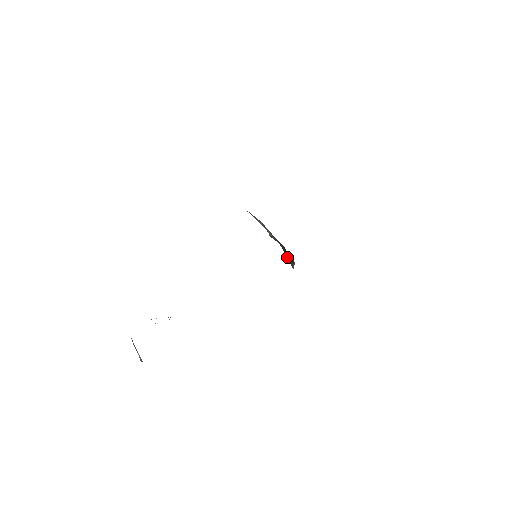
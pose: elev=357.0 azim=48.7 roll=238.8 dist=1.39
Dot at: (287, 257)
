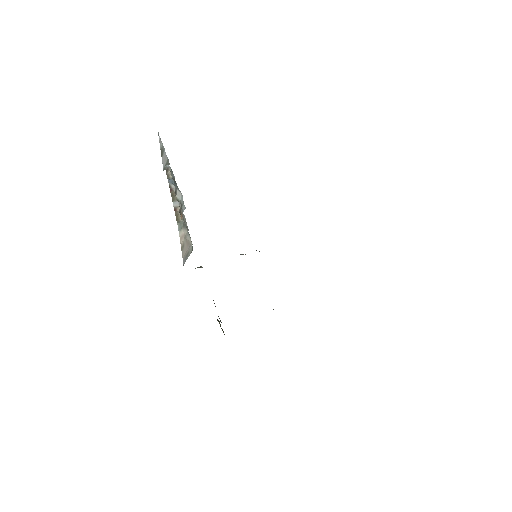
Dot at: occluded
